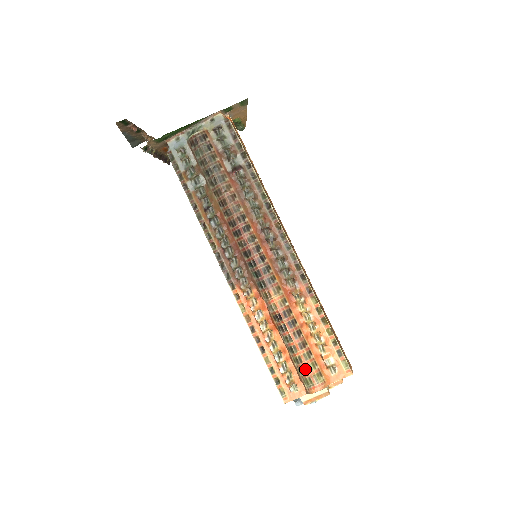
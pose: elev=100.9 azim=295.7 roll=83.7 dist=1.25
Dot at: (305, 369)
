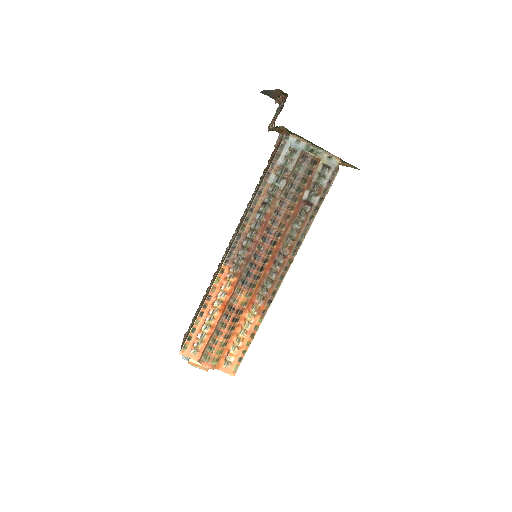
Dot at: (213, 350)
